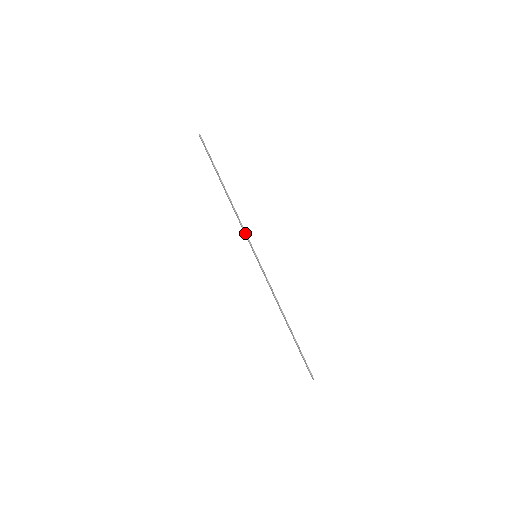
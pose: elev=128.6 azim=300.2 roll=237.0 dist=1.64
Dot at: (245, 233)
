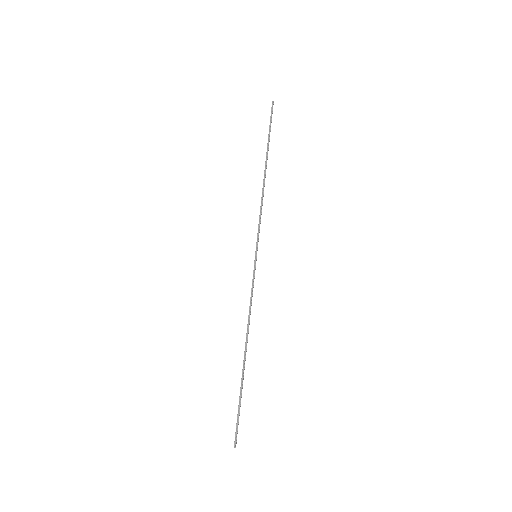
Dot at: (259, 224)
